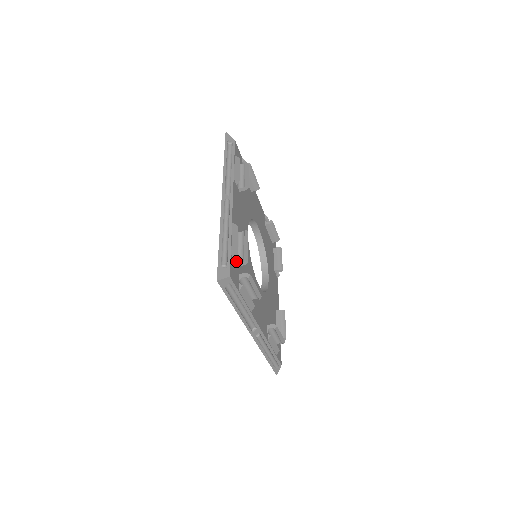
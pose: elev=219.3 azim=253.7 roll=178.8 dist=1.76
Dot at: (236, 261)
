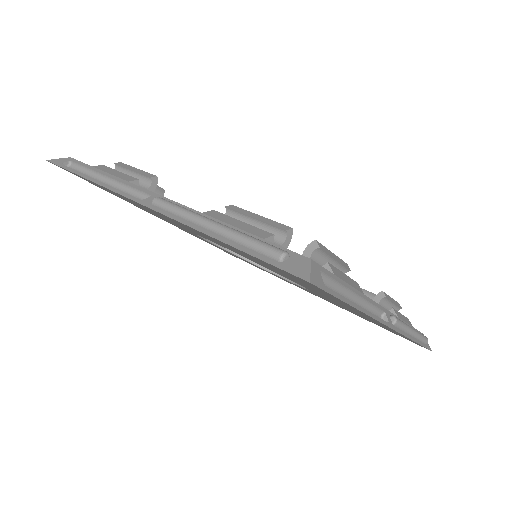
Dot at: occluded
